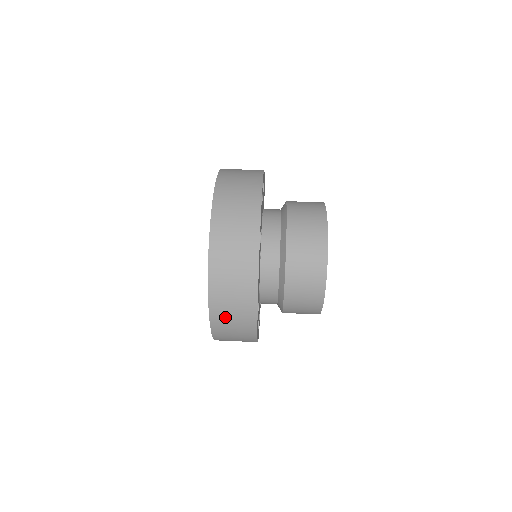
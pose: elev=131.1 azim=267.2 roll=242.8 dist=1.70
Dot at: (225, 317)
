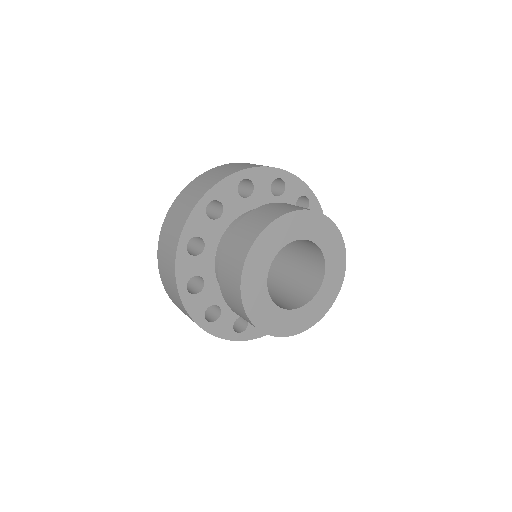
Dot at: (164, 272)
